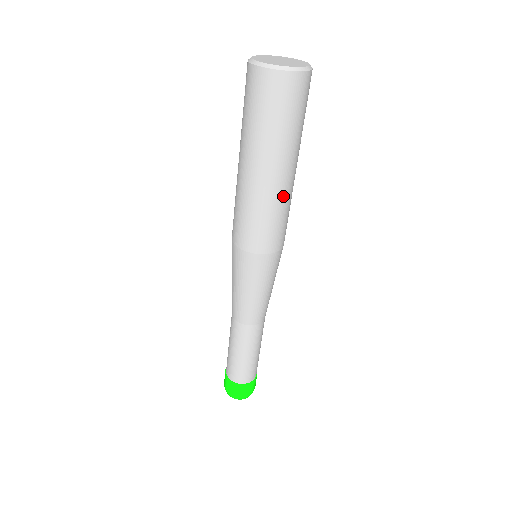
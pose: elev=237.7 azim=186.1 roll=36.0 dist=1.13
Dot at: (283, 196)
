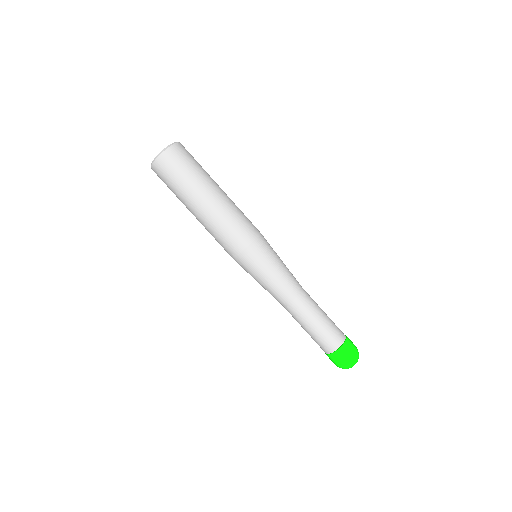
Dot at: (230, 202)
